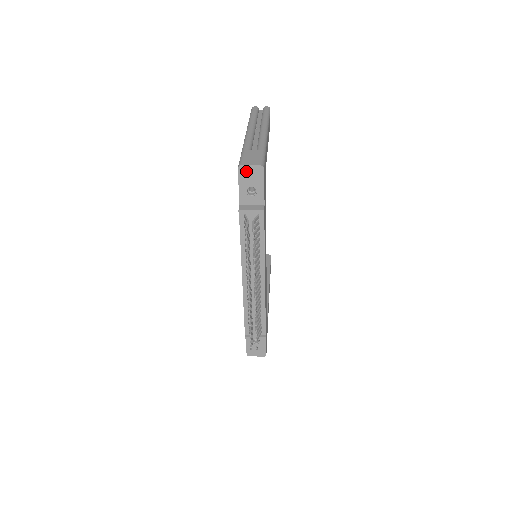
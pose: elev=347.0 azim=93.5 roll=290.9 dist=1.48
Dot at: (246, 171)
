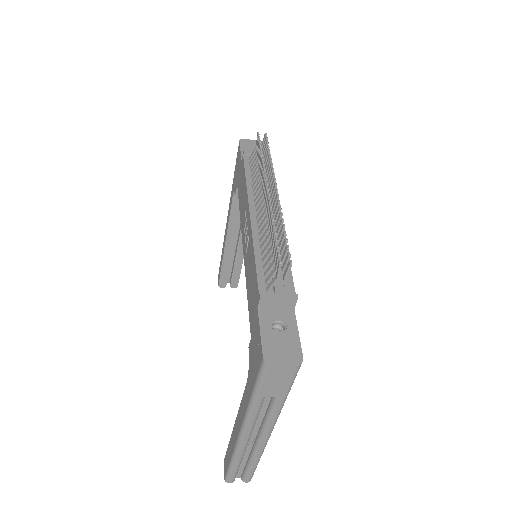
Dot at: (247, 142)
